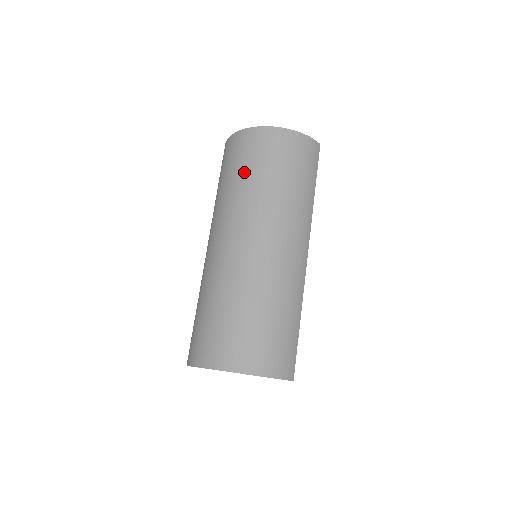
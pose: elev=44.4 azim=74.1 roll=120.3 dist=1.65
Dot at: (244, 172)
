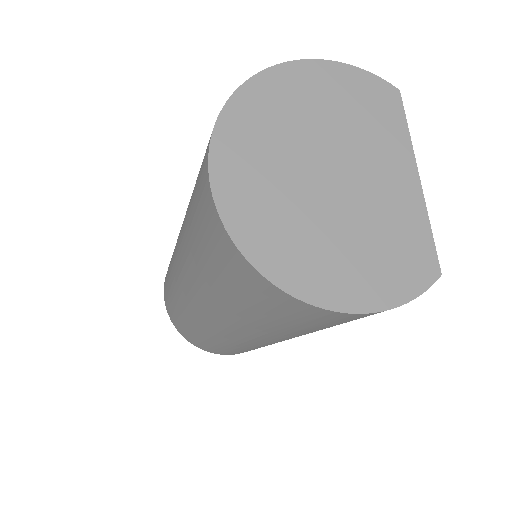
Dot at: (239, 306)
